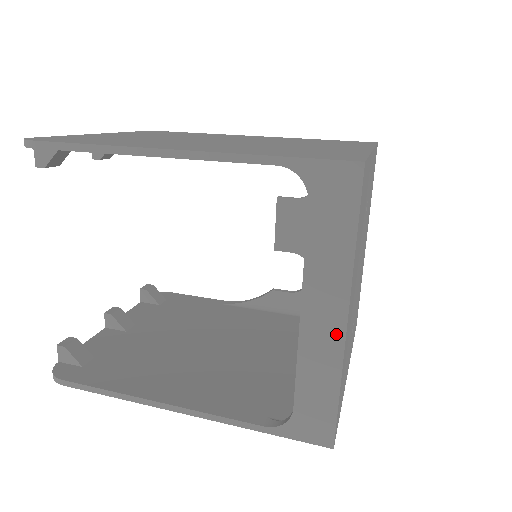
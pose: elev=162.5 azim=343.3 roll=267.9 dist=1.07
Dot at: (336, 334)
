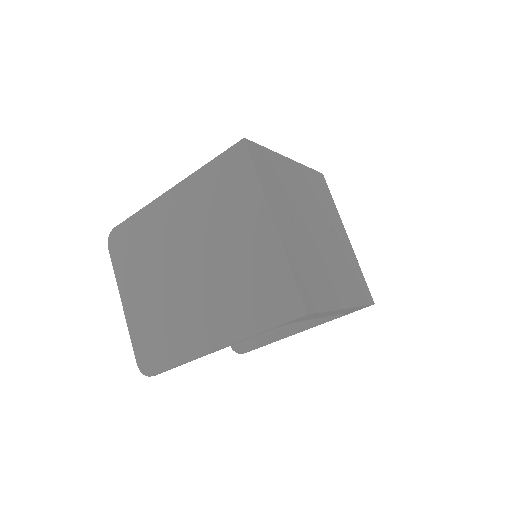
Dot at: occluded
